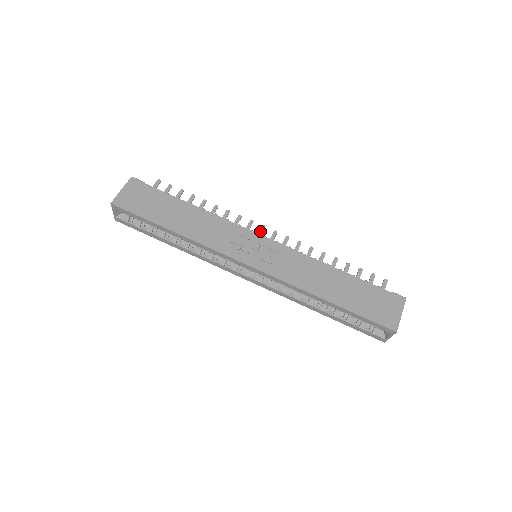
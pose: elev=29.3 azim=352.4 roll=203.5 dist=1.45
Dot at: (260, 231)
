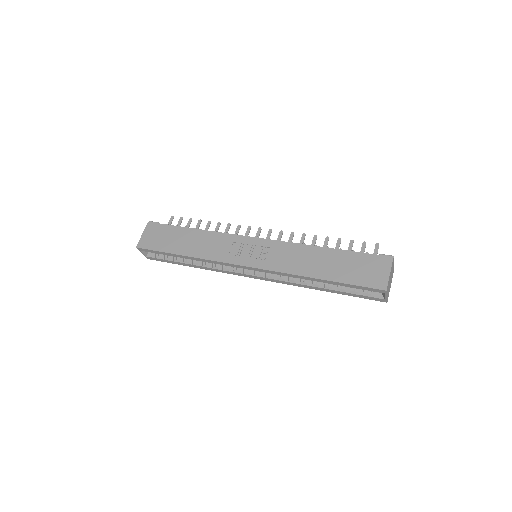
Dot at: (257, 233)
